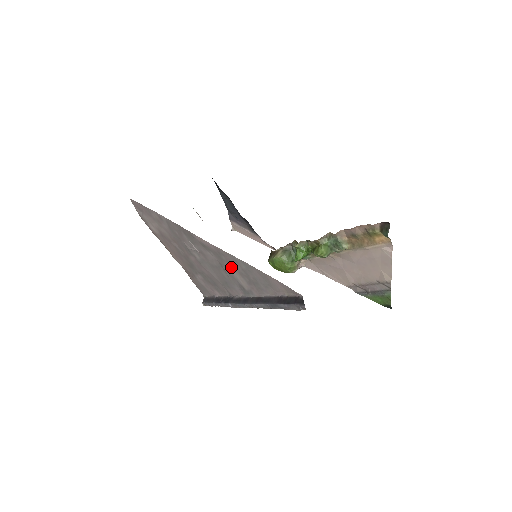
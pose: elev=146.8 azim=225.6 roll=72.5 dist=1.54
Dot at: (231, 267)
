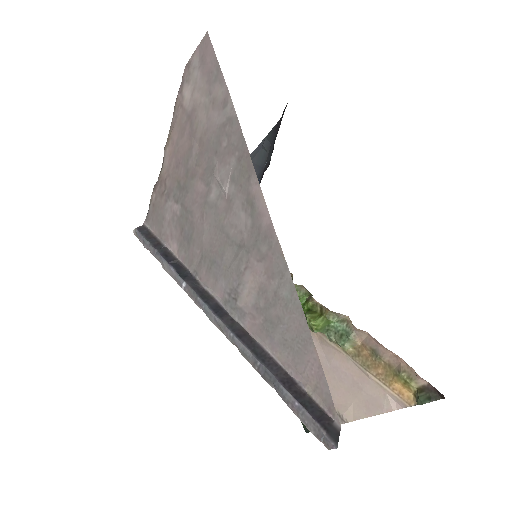
Dot at: (258, 267)
